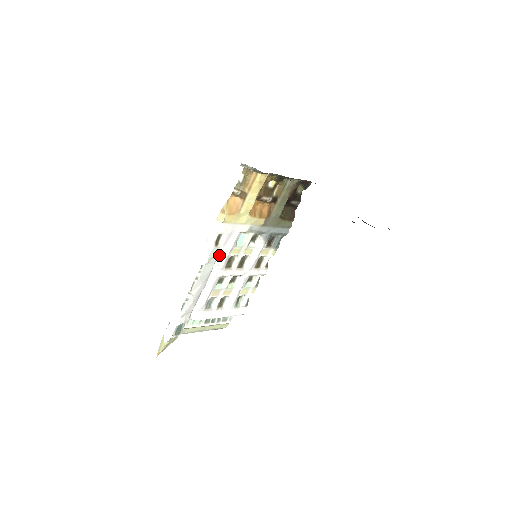
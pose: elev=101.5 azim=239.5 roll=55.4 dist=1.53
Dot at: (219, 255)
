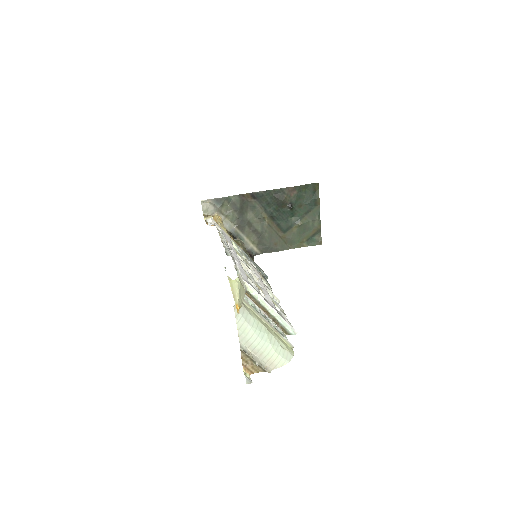
Dot at: occluded
